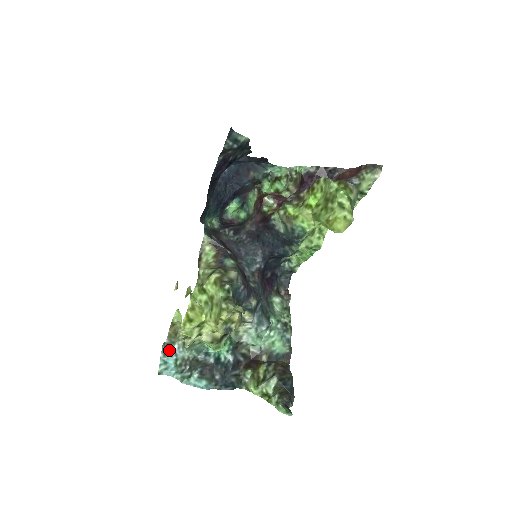
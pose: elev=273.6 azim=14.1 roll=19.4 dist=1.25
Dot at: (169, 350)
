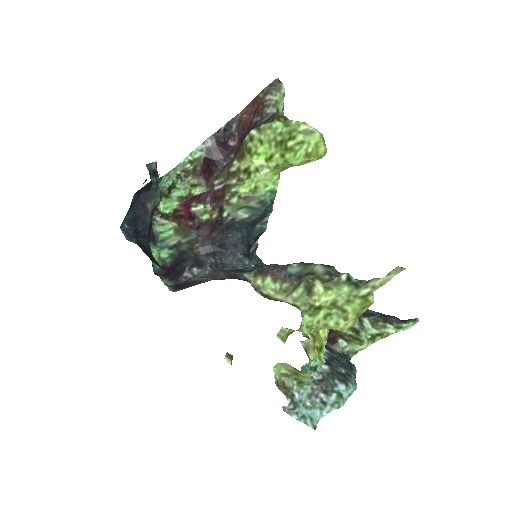
Dot at: (295, 405)
